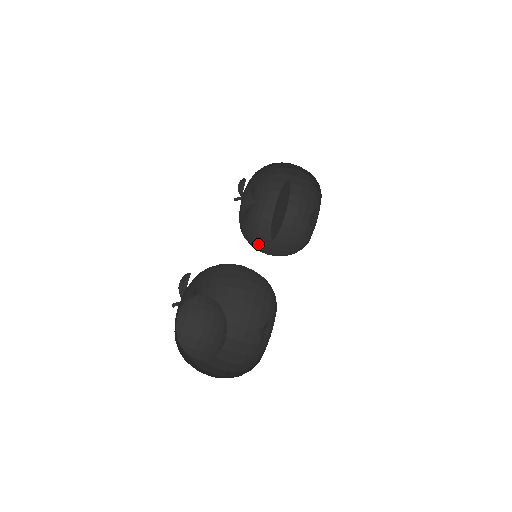
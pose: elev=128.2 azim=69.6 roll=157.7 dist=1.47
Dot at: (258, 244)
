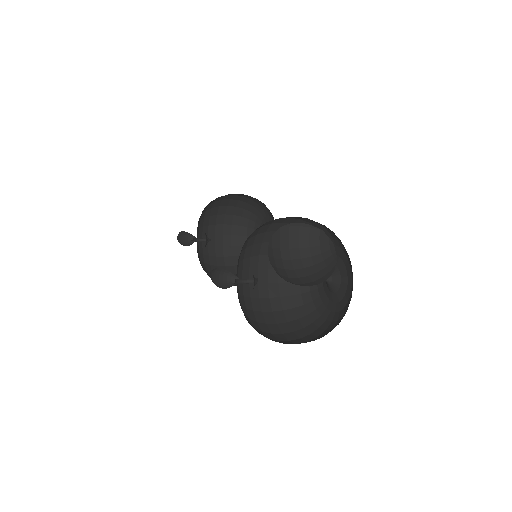
Dot at: occluded
